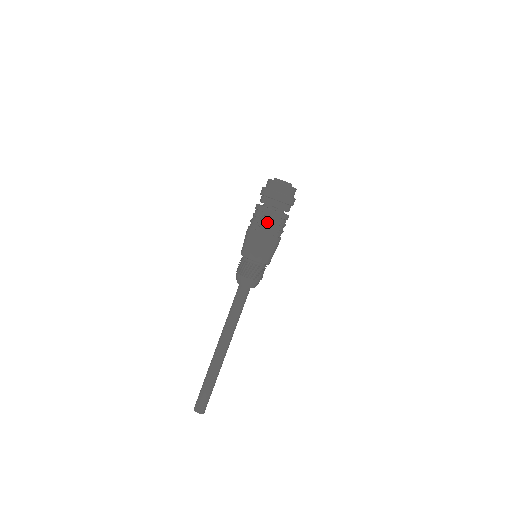
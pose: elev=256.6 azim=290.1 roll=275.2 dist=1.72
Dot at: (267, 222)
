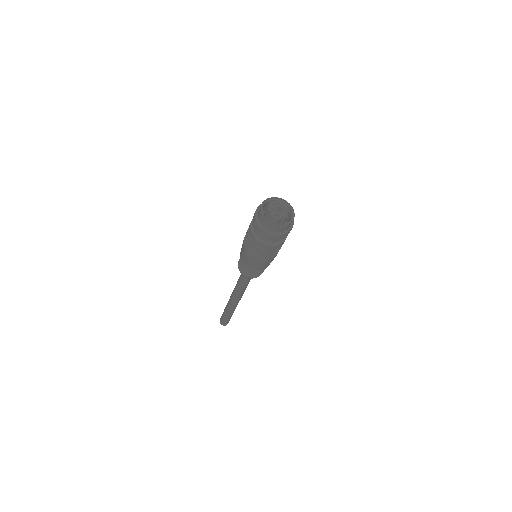
Dot at: (263, 251)
